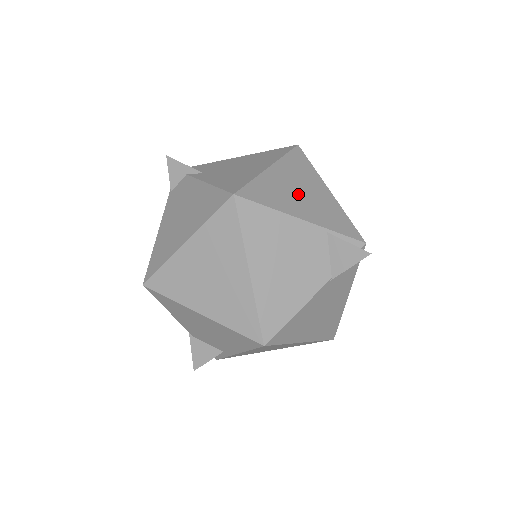
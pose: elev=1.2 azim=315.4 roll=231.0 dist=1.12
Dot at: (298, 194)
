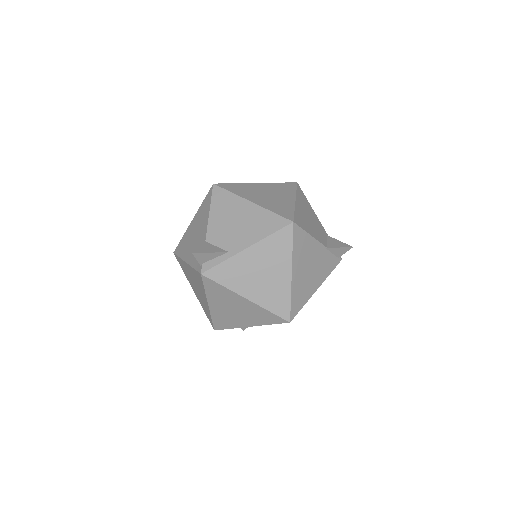
Dot at: occluded
